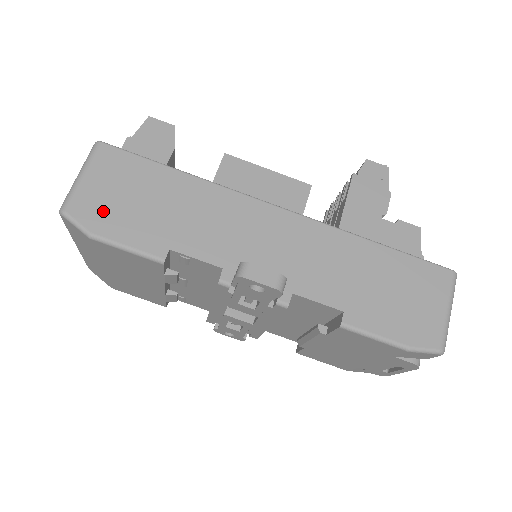
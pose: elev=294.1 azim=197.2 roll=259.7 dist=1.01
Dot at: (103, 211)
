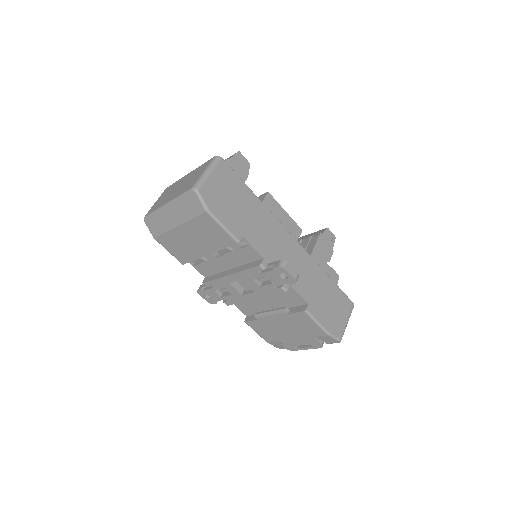
Dot at: (216, 199)
